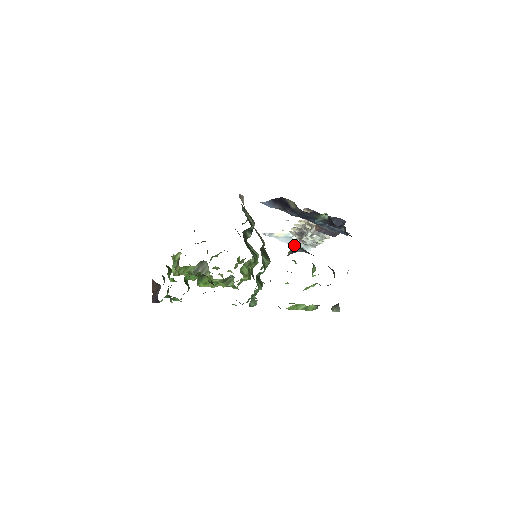
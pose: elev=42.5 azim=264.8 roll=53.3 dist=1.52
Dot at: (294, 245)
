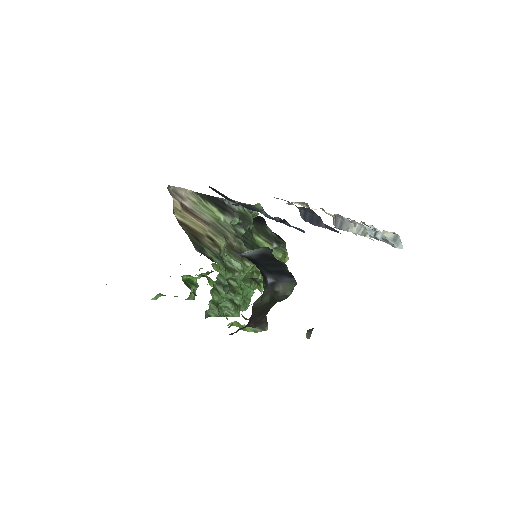
Dot at: occluded
